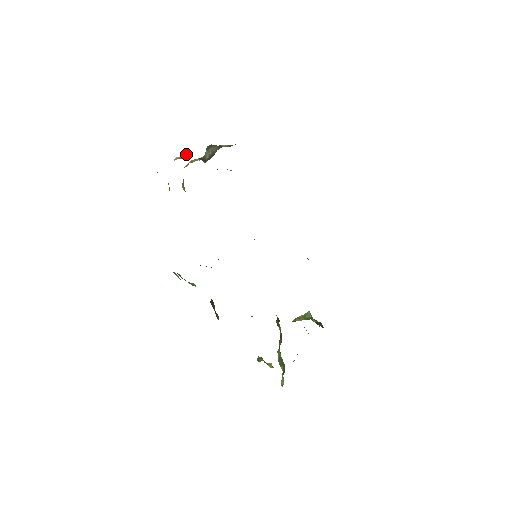
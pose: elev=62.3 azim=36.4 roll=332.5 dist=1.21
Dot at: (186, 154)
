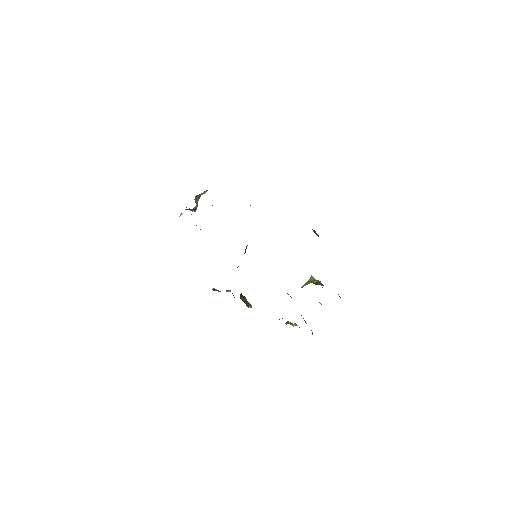
Dot at: occluded
